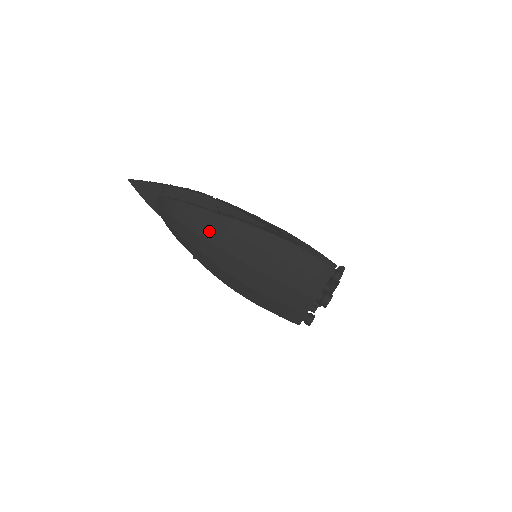
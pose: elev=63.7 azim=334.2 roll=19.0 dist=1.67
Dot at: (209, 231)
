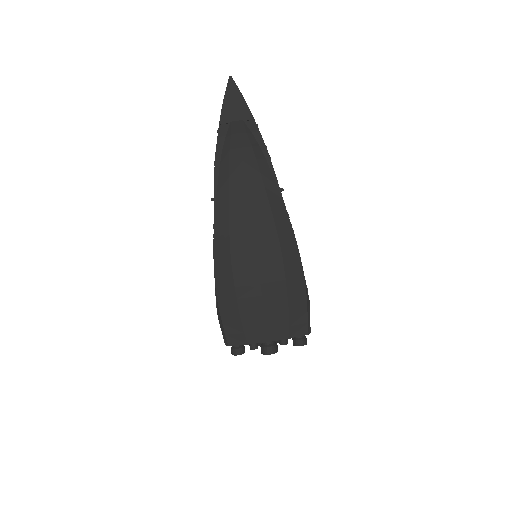
Dot at: (259, 197)
